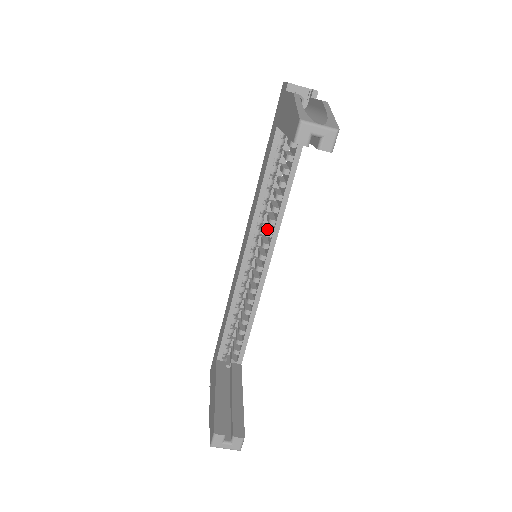
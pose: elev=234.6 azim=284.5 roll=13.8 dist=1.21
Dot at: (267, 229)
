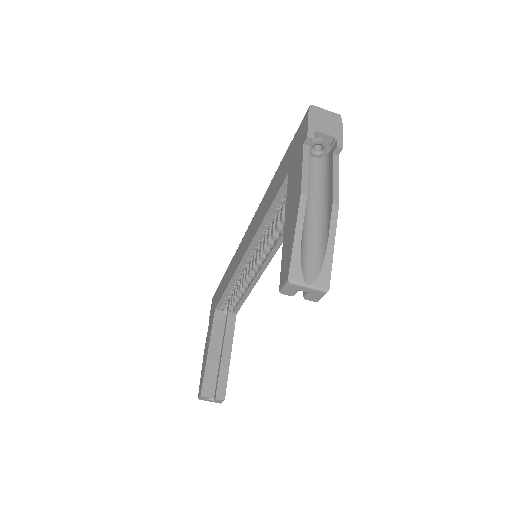
Dot at: (270, 238)
